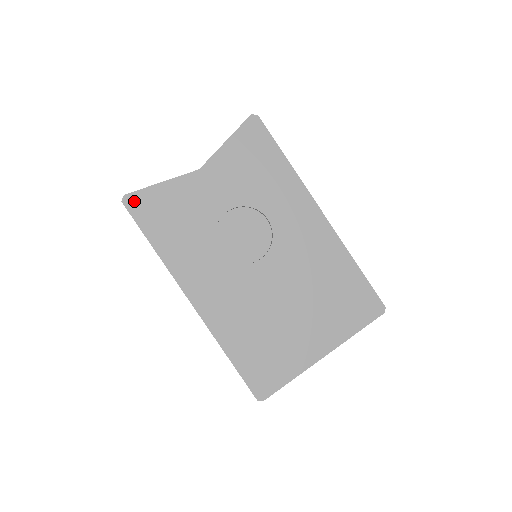
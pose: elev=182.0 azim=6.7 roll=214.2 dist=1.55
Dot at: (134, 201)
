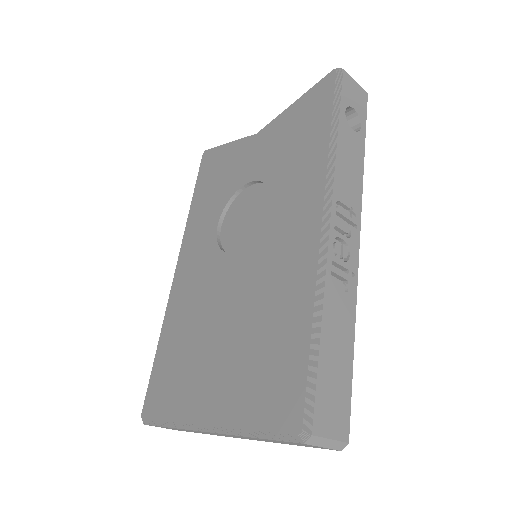
Dot at: (206, 155)
